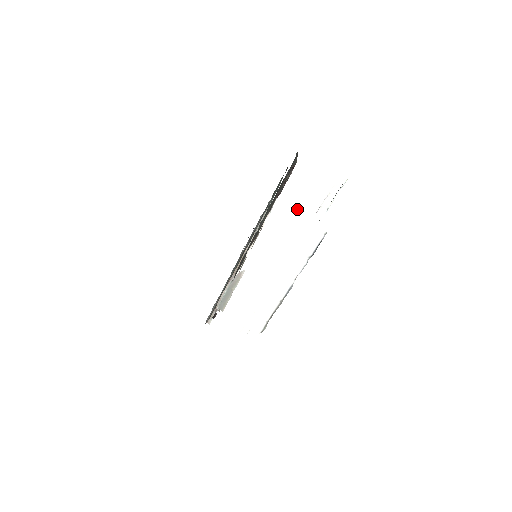
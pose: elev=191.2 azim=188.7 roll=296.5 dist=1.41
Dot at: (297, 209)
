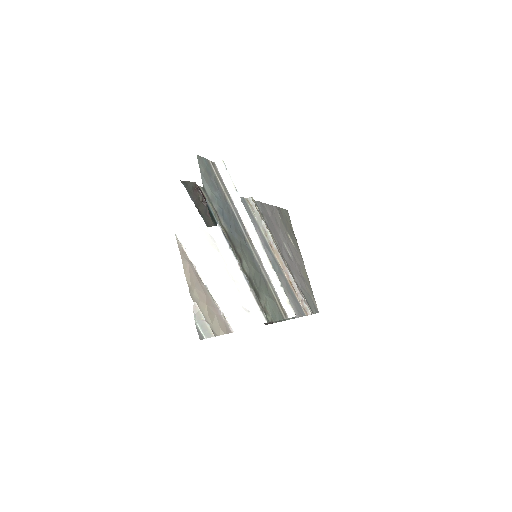
Dot at: (192, 228)
